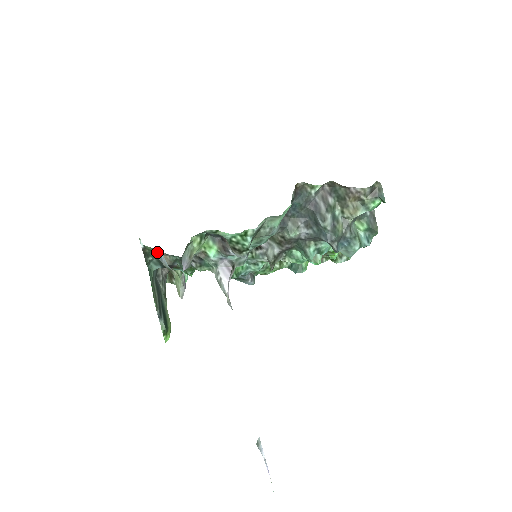
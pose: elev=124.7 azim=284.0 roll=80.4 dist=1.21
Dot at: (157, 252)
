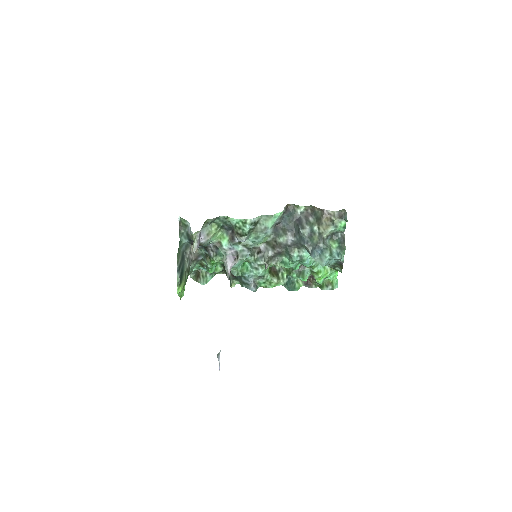
Dot at: (187, 226)
